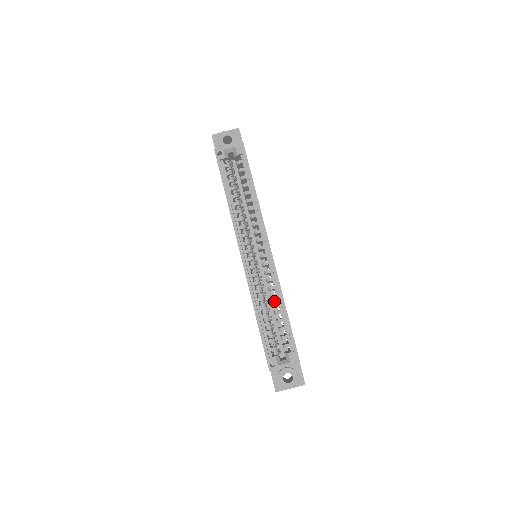
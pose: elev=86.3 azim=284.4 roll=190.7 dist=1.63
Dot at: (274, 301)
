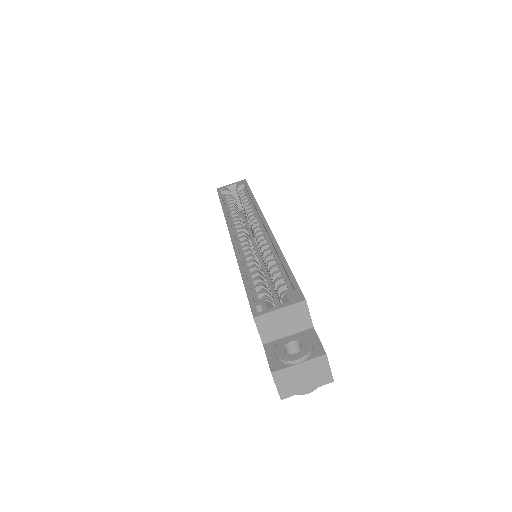
Dot at: occluded
